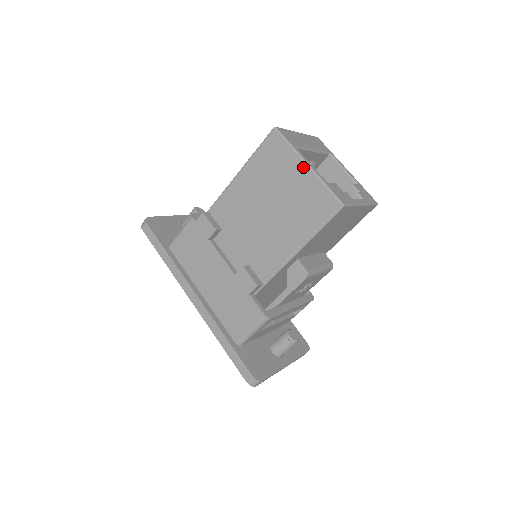
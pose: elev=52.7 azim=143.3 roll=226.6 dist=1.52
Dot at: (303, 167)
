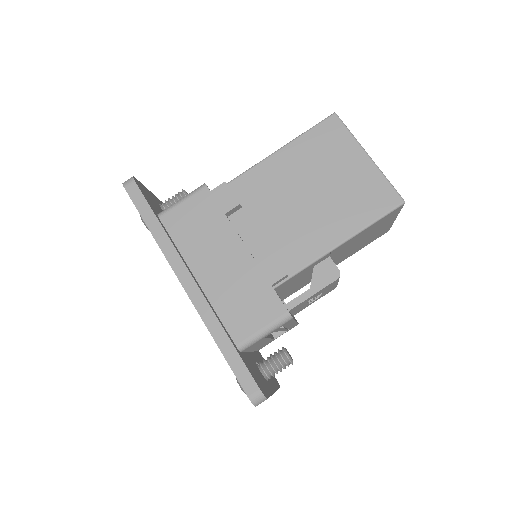
Dot at: (363, 157)
